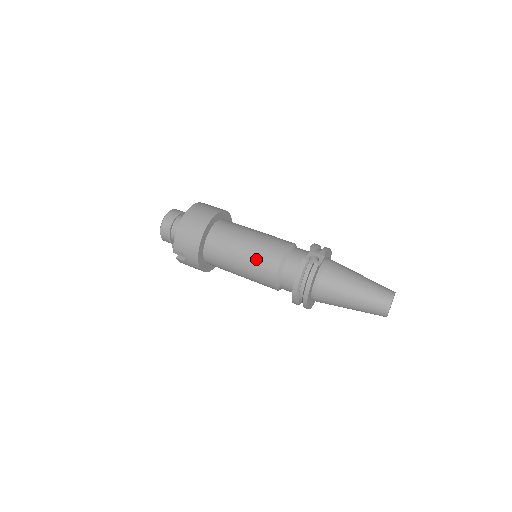
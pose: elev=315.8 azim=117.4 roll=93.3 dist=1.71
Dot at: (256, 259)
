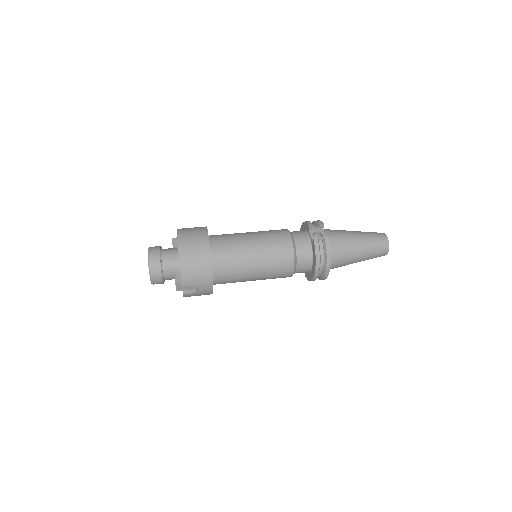
Dot at: (270, 258)
